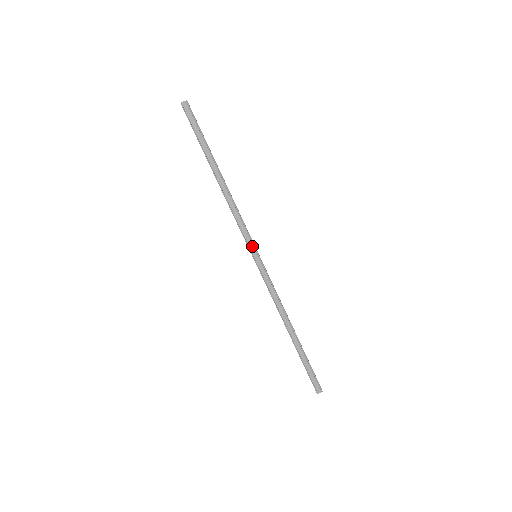
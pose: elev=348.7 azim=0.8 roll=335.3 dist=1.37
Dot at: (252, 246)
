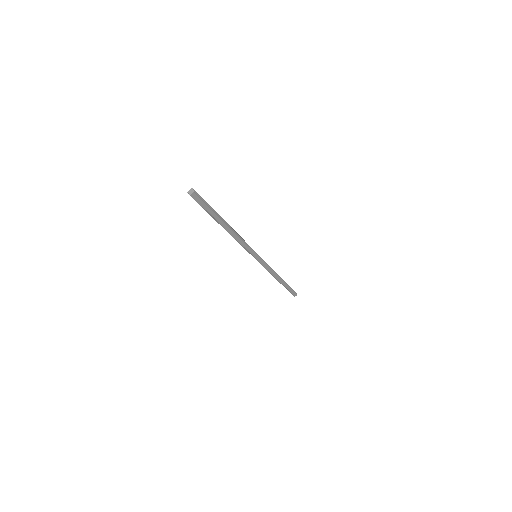
Dot at: (254, 254)
